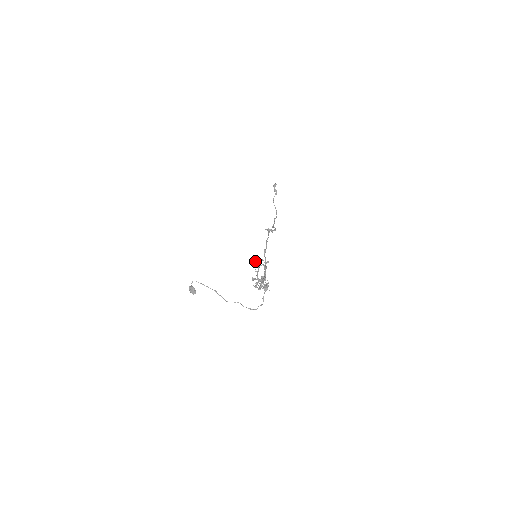
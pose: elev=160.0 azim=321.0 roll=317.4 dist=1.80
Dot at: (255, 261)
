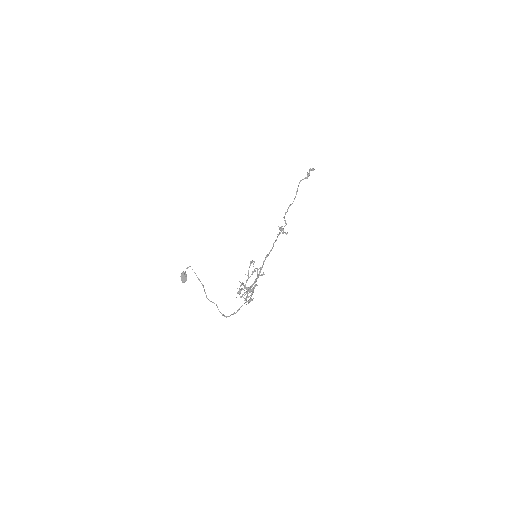
Dot at: occluded
